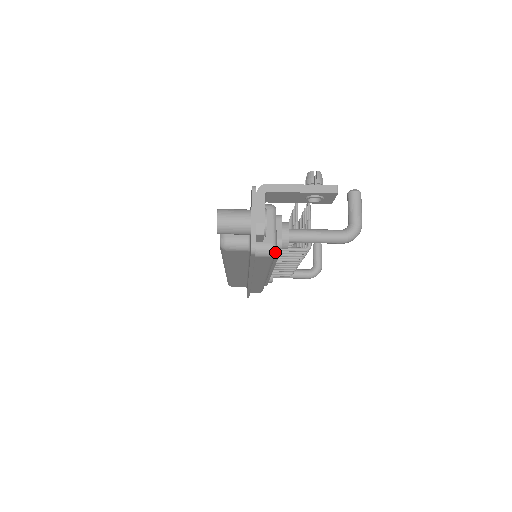
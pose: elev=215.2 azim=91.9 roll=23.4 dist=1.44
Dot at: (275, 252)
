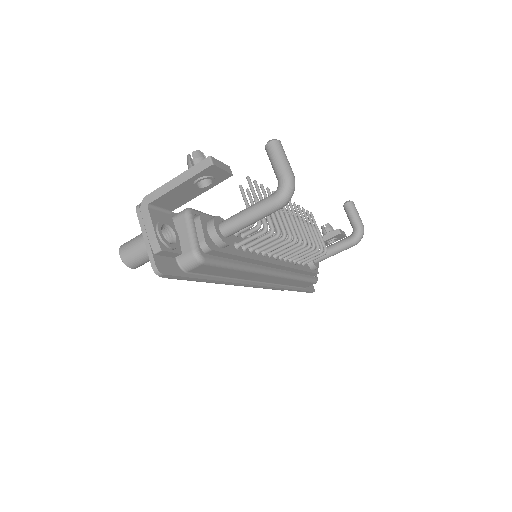
Dot at: (200, 258)
